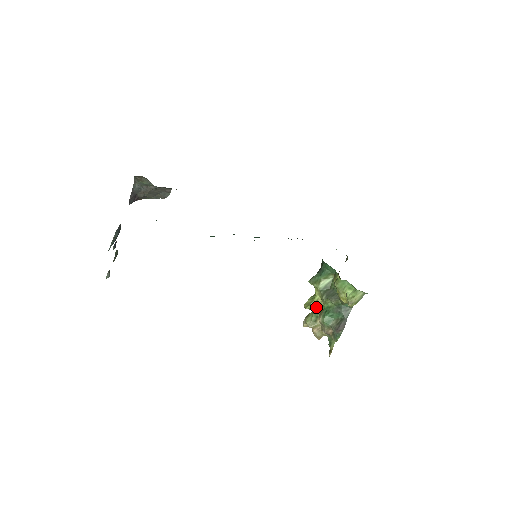
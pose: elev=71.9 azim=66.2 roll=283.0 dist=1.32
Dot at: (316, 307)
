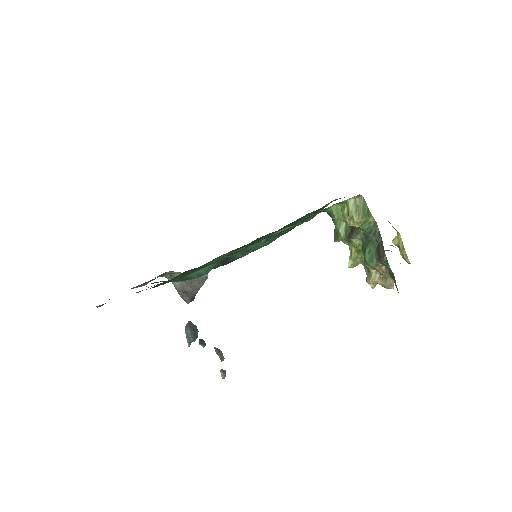
Dot at: (358, 258)
